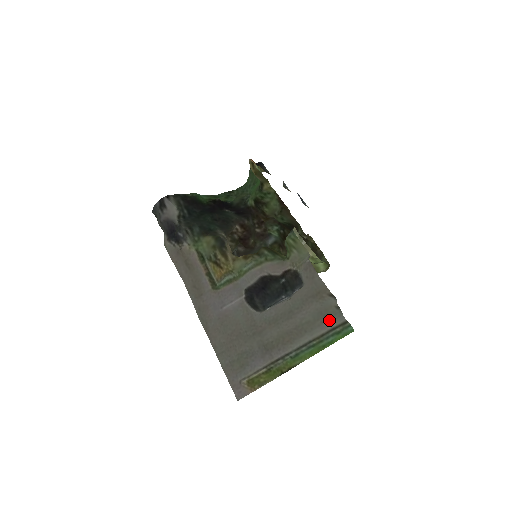
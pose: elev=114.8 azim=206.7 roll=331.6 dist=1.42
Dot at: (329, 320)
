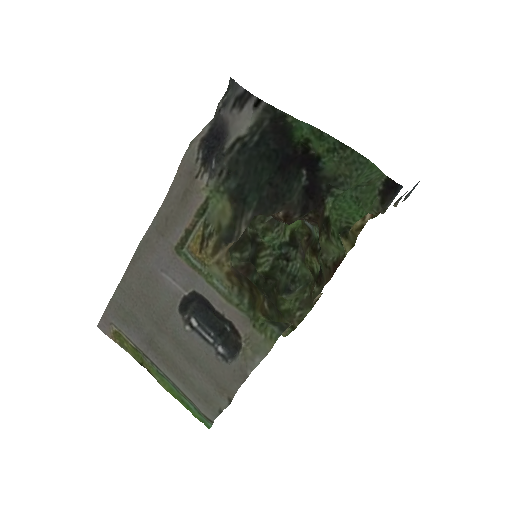
Dot at: (204, 406)
